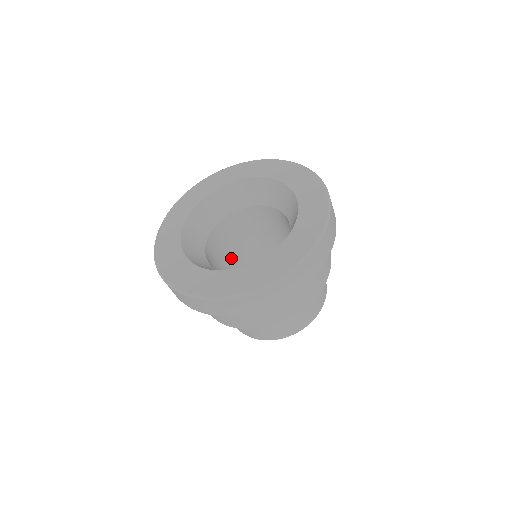
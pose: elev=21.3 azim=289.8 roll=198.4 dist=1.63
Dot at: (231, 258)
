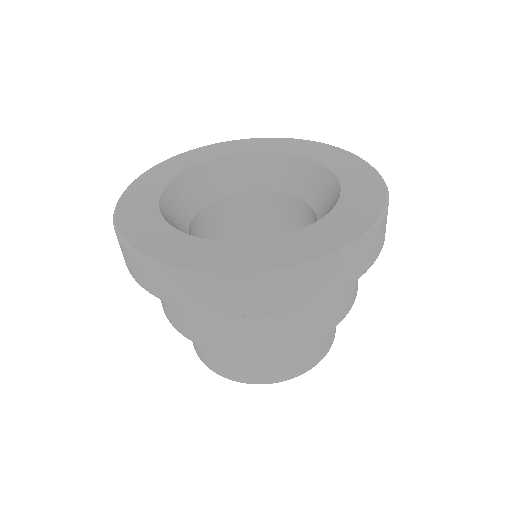
Dot at: occluded
